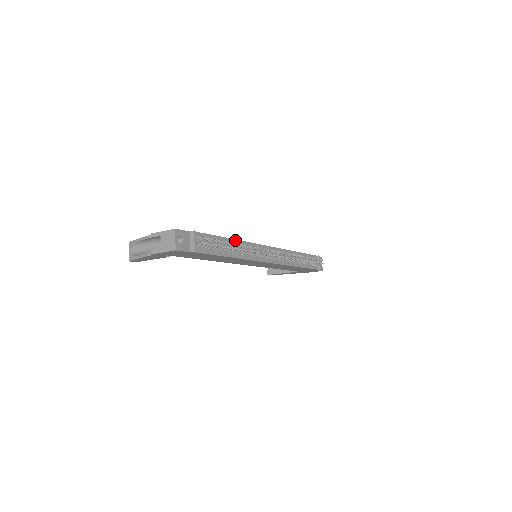
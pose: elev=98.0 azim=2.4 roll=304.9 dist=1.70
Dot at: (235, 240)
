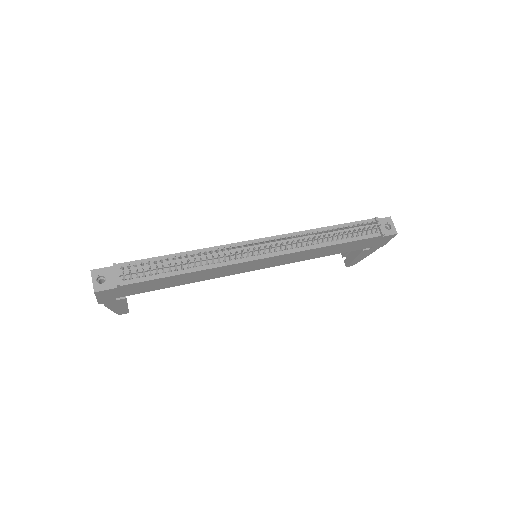
Dot at: (191, 251)
